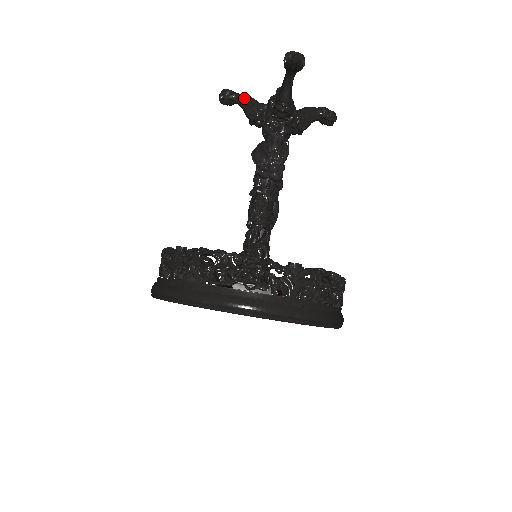
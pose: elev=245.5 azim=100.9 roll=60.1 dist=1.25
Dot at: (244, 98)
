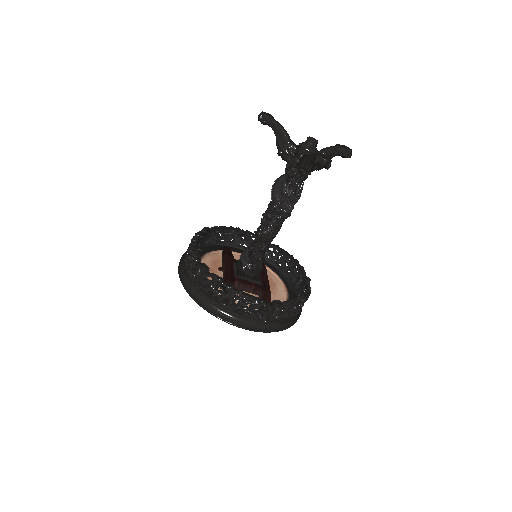
Dot at: (279, 130)
